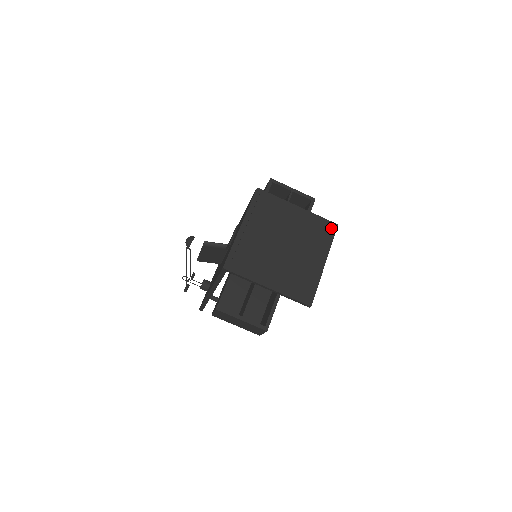
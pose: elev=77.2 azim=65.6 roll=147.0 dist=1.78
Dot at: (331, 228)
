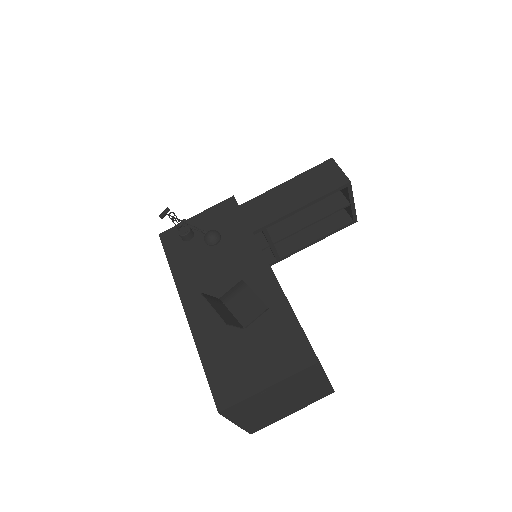
Dot at: (328, 394)
